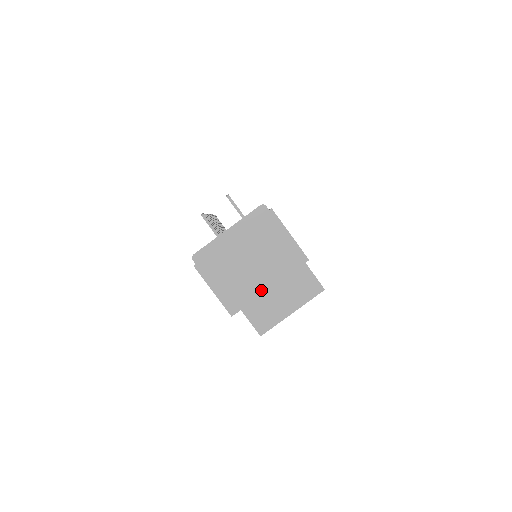
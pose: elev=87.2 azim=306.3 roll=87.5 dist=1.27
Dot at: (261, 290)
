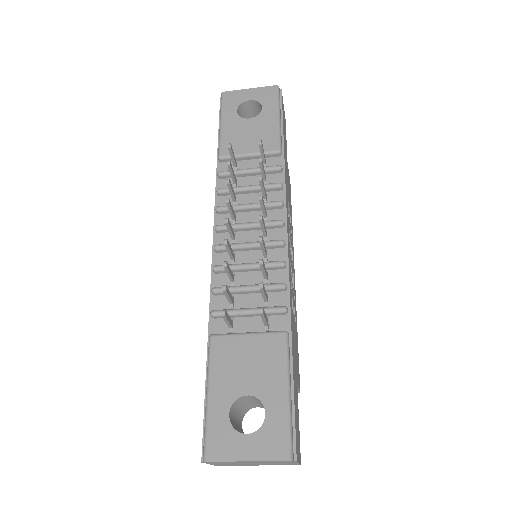
Dot at: (250, 465)
